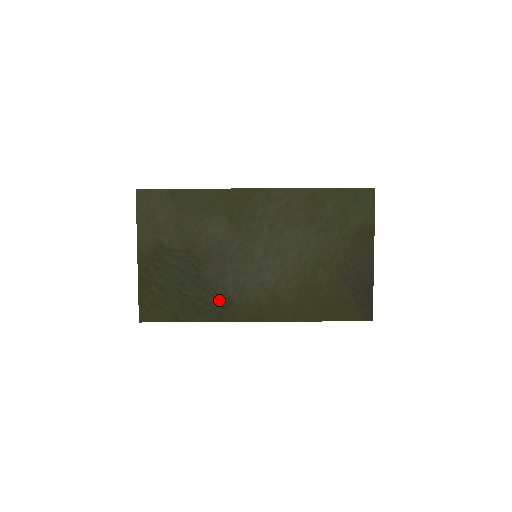
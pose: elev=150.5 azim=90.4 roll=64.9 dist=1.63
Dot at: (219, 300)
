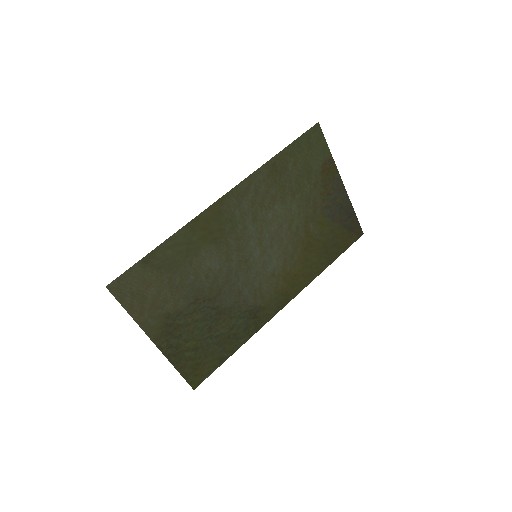
Dot at: (248, 315)
